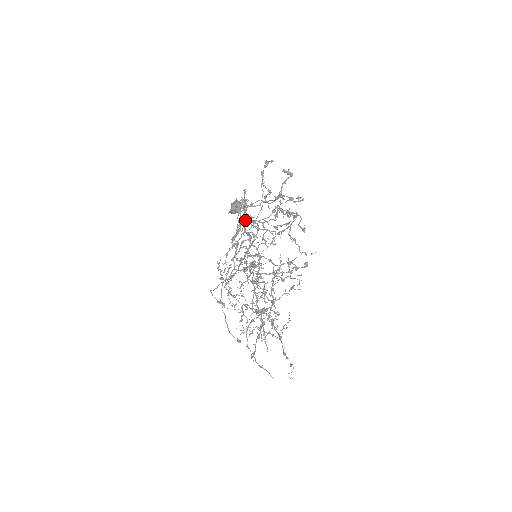
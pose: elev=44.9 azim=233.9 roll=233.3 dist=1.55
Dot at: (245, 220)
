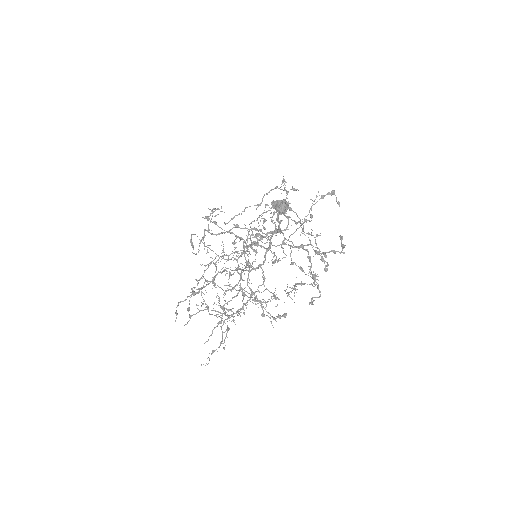
Dot at: occluded
